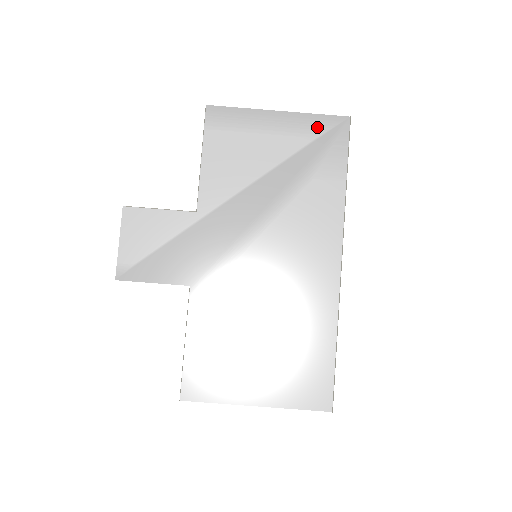
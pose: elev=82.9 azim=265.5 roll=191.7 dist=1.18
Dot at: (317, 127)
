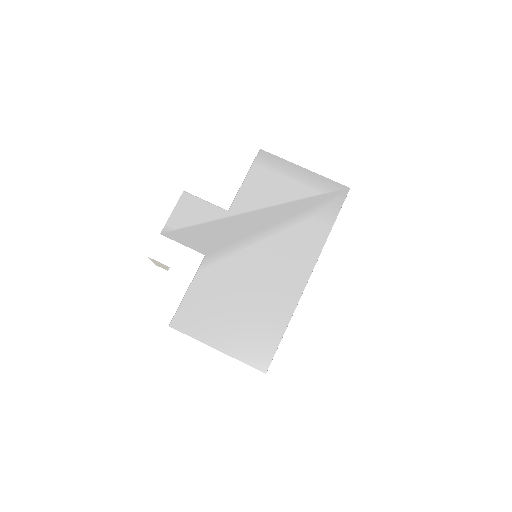
Dot at: (326, 187)
